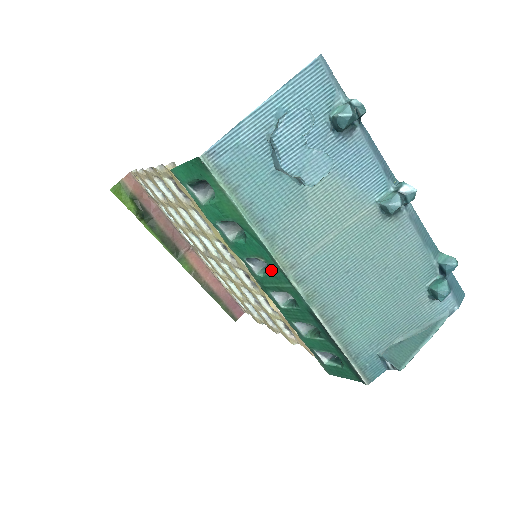
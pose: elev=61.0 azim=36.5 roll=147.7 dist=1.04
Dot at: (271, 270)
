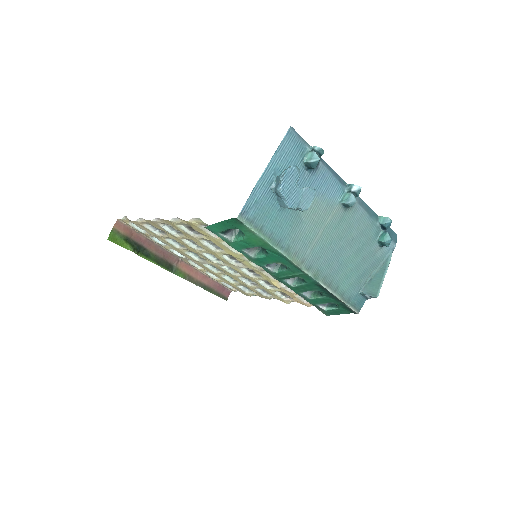
Dot at: (285, 267)
